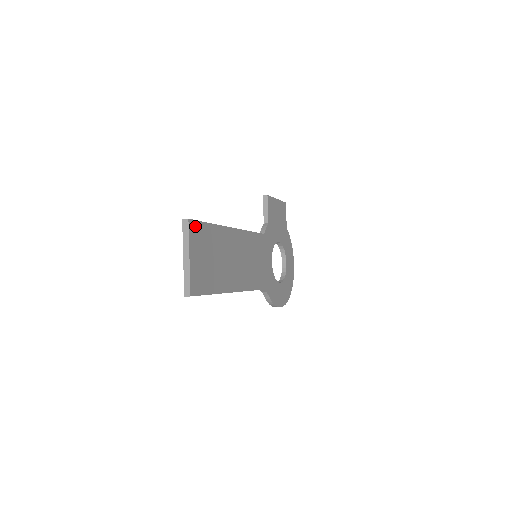
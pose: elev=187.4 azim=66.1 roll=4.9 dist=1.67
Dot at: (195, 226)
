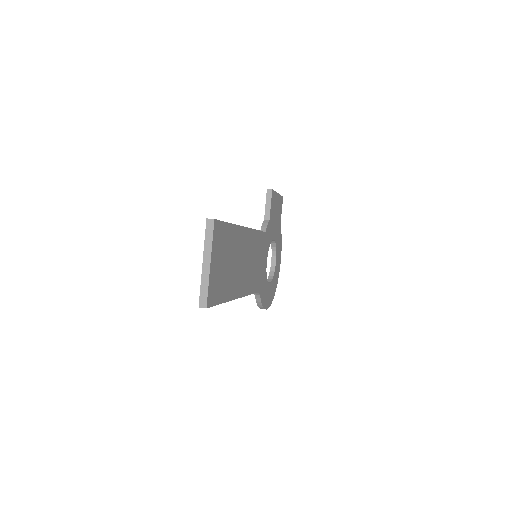
Dot at: (218, 227)
